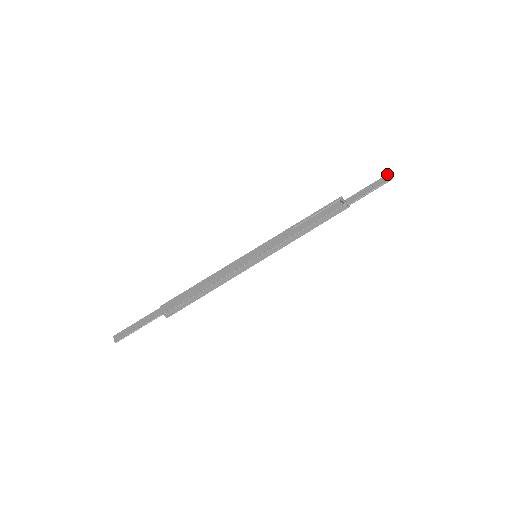
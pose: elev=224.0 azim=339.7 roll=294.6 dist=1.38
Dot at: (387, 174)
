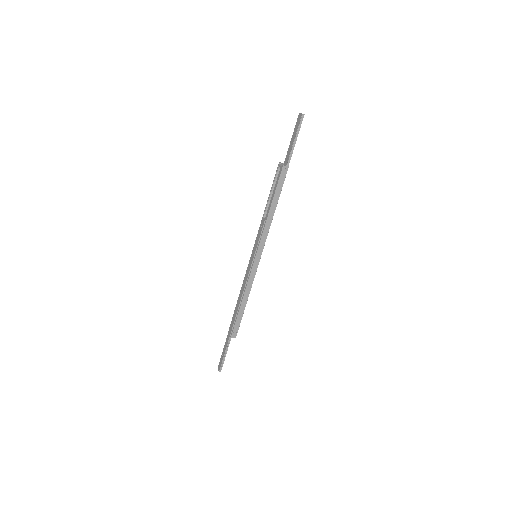
Dot at: (299, 113)
